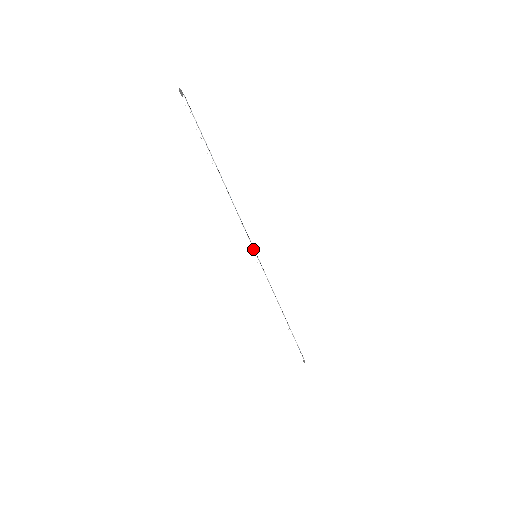
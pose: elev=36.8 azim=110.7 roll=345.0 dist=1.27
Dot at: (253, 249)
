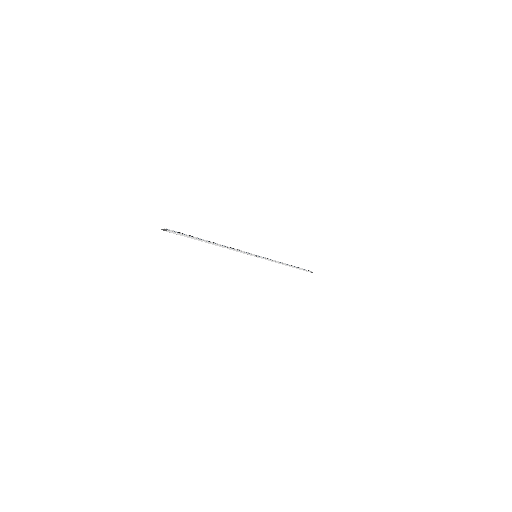
Dot at: (252, 255)
